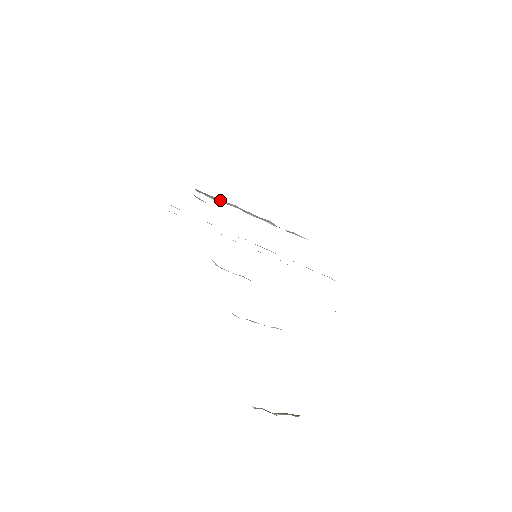
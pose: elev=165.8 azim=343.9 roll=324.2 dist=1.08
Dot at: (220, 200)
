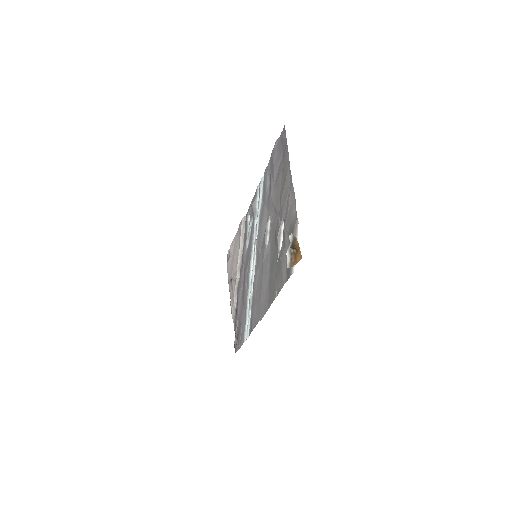
Dot at: (244, 235)
